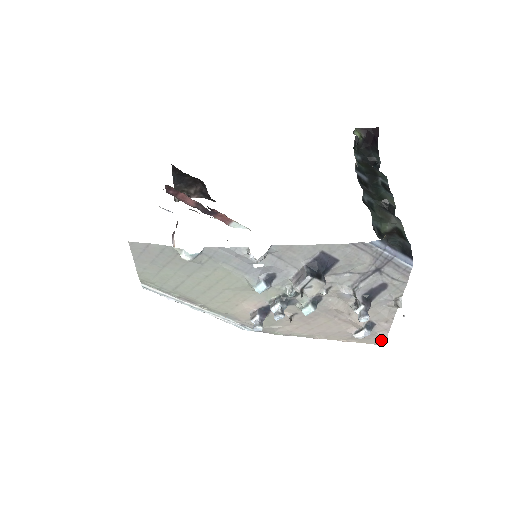
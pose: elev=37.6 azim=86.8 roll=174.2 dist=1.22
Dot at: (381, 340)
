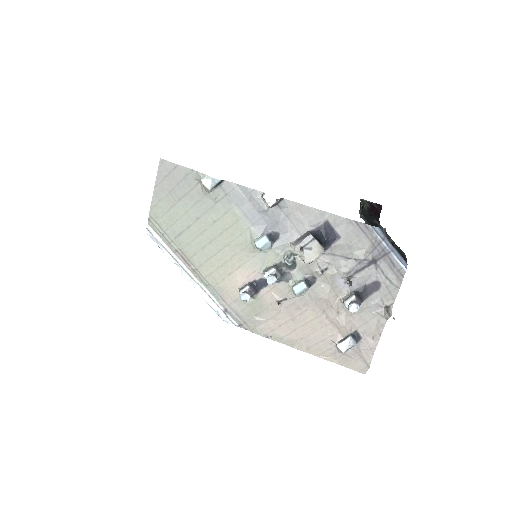
Dot at: (364, 363)
